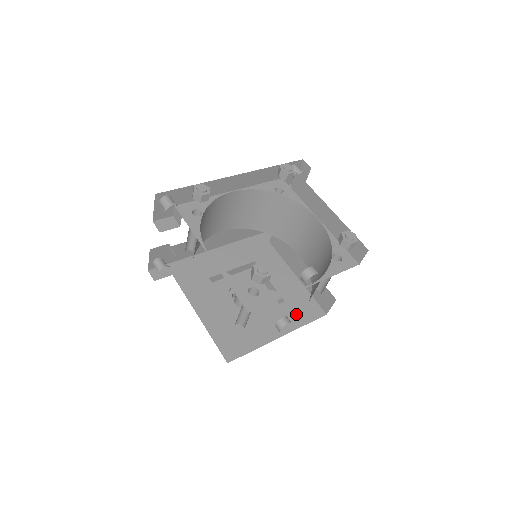
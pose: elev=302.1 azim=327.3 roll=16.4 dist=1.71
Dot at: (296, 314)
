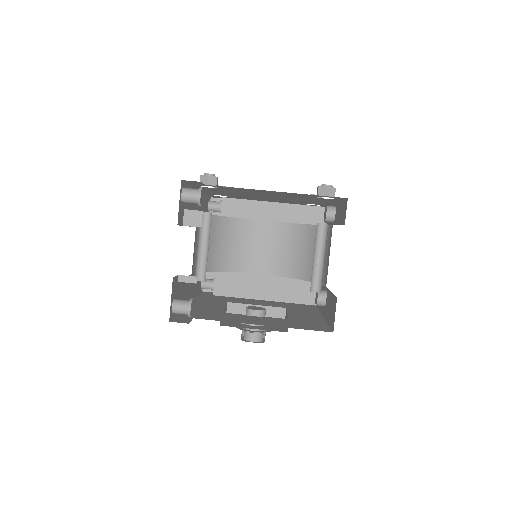
Dot at: (304, 309)
